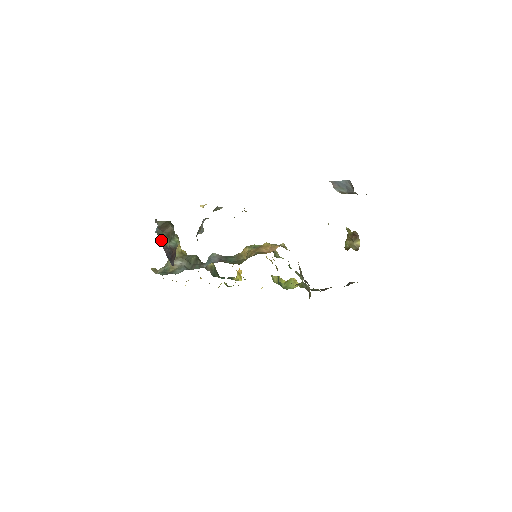
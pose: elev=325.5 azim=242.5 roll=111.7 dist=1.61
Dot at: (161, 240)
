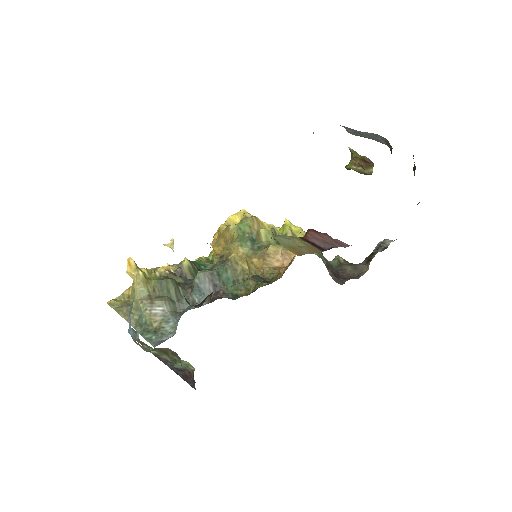
Dot at: (152, 353)
